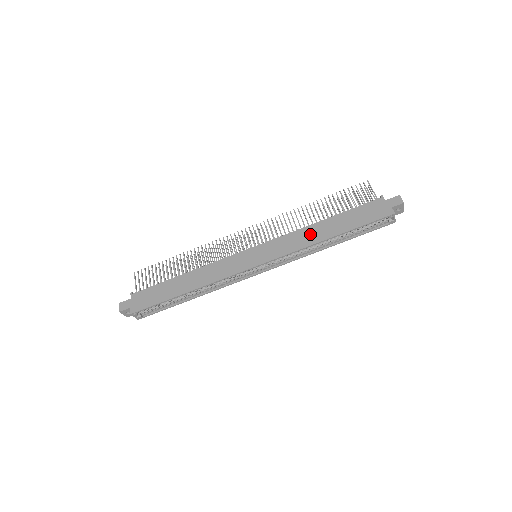
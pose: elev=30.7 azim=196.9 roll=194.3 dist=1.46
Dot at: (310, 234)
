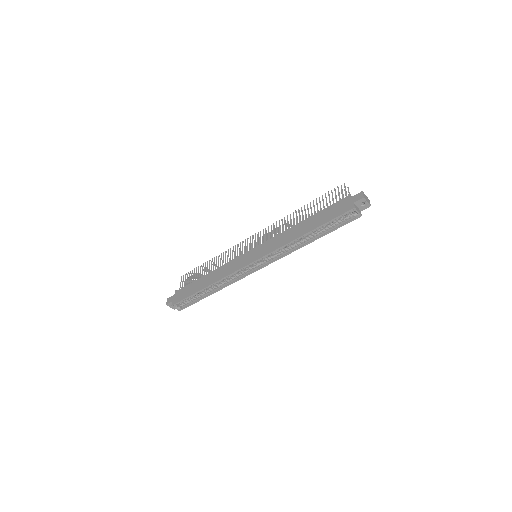
Dot at: (291, 233)
